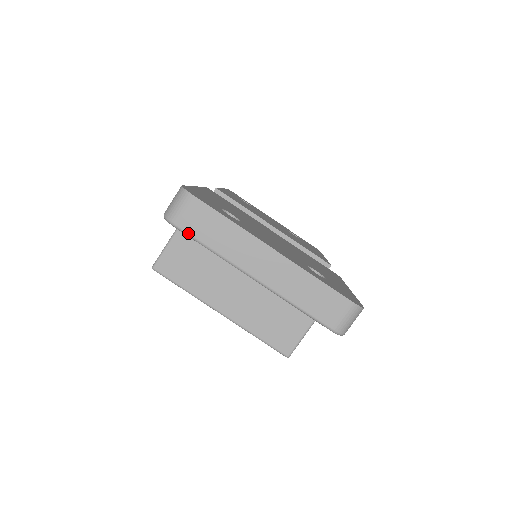
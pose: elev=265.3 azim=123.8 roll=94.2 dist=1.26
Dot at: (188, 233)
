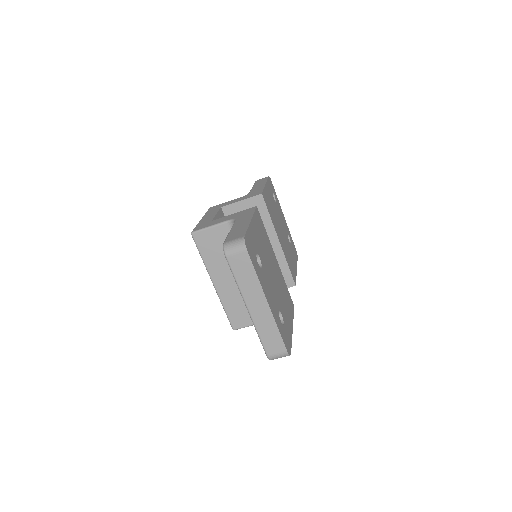
Dot at: (230, 265)
